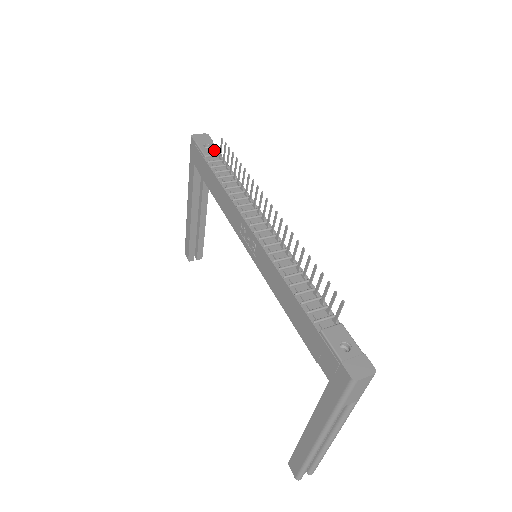
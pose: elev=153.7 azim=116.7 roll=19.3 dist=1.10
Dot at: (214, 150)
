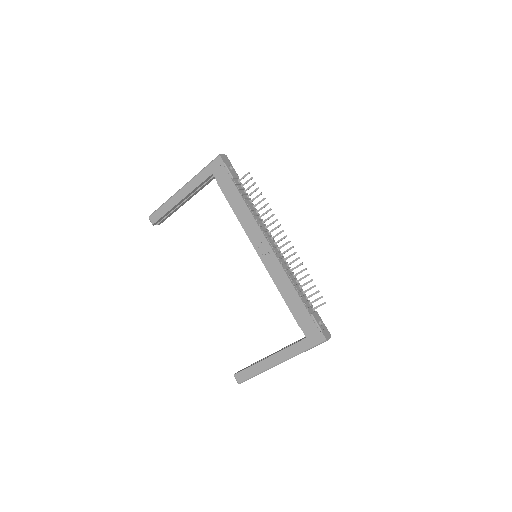
Dot at: (235, 173)
